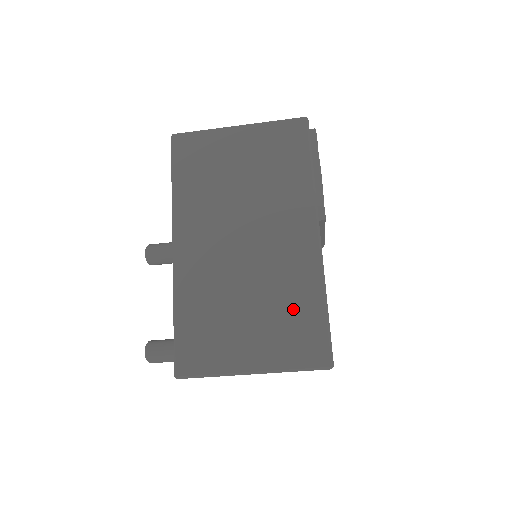
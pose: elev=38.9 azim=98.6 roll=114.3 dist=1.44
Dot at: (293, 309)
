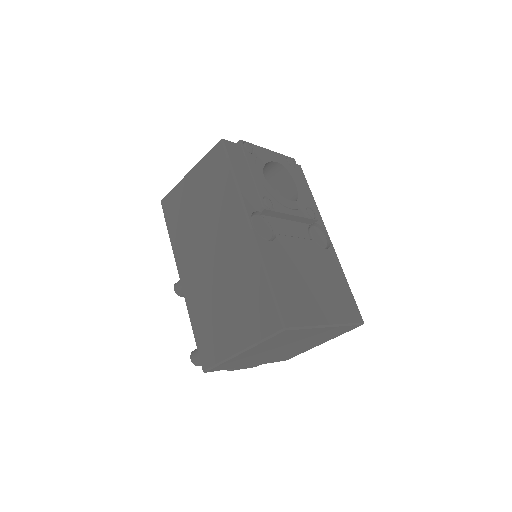
Dot at: (250, 293)
